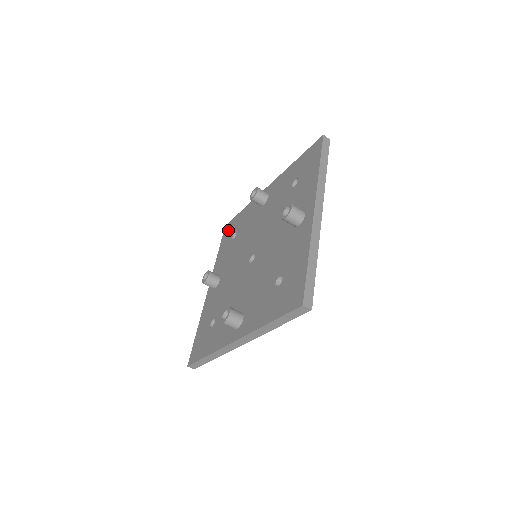
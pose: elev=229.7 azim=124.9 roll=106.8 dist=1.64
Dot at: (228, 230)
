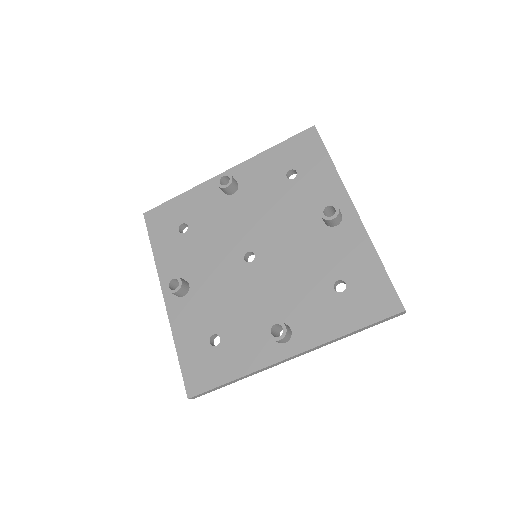
Dot at: (304, 145)
